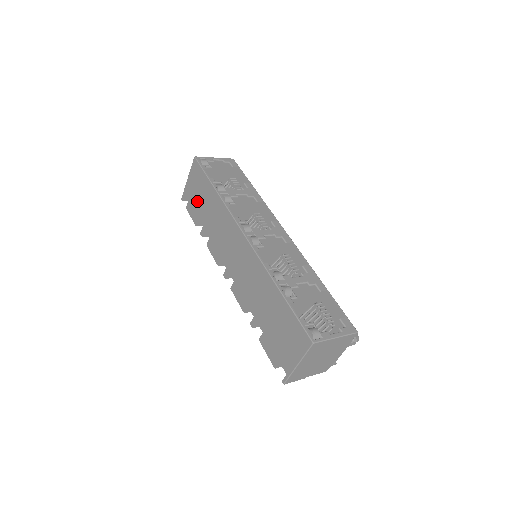
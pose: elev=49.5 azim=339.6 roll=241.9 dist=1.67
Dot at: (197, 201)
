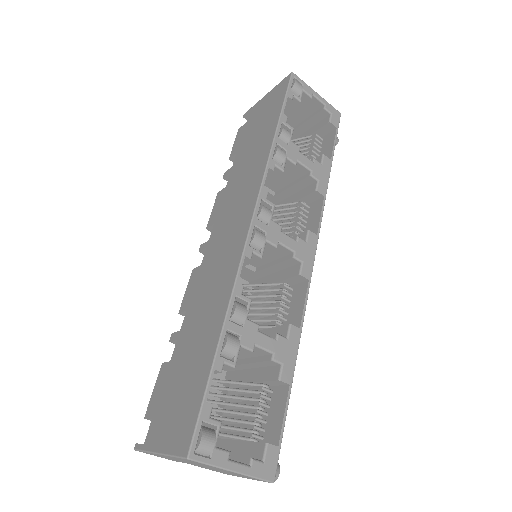
Dot at: (252, 130)
